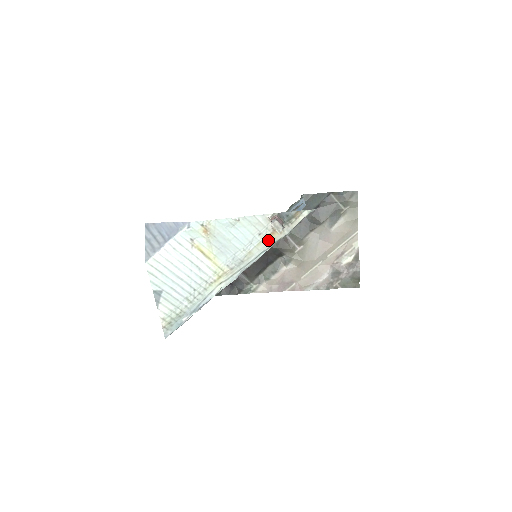
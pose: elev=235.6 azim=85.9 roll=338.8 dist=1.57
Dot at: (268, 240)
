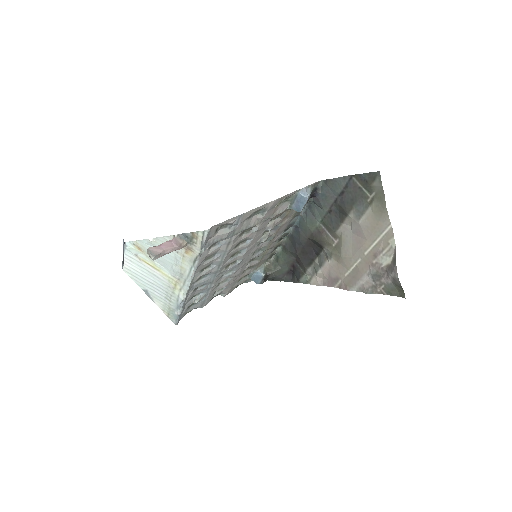
Dot at: (188, 257)
